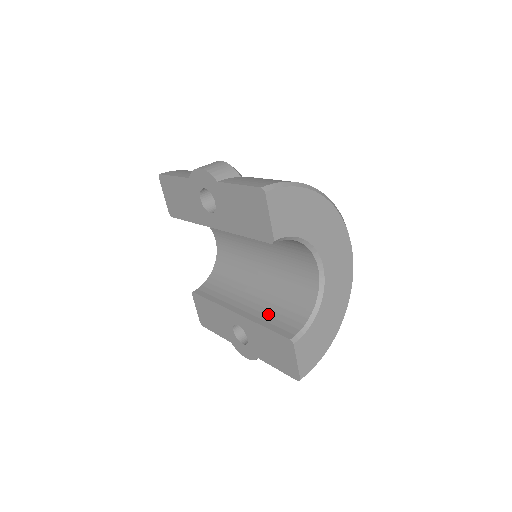
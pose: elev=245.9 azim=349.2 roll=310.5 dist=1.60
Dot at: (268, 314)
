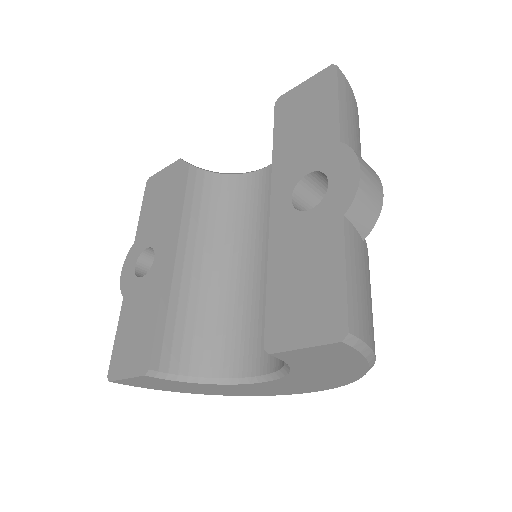
Dot at: (180, 306)
